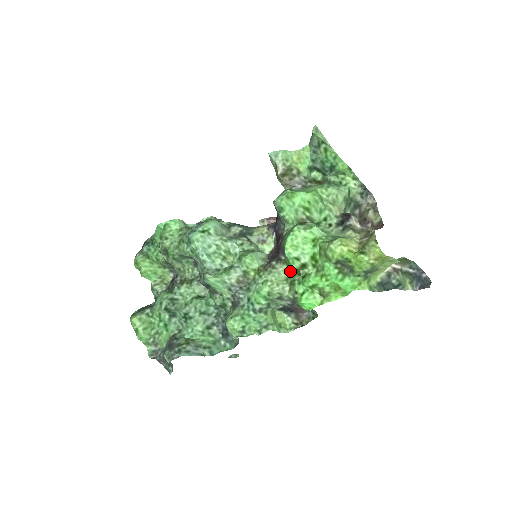
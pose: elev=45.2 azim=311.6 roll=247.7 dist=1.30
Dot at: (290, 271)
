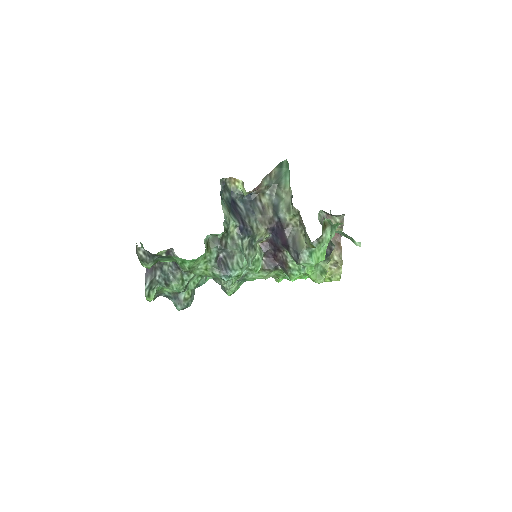
Dot at: (280, 271)
